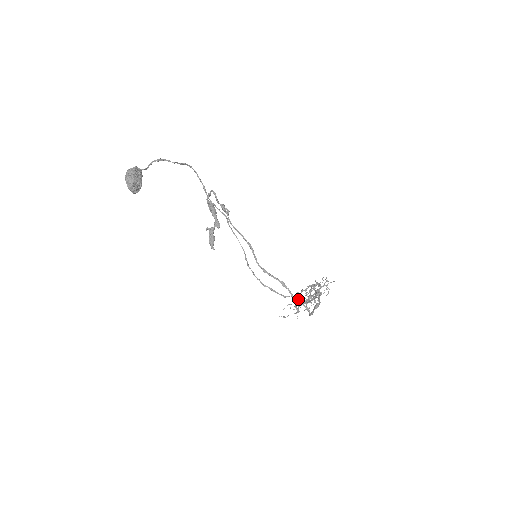
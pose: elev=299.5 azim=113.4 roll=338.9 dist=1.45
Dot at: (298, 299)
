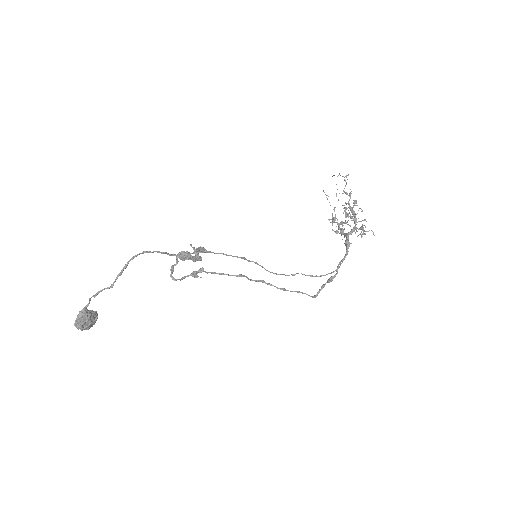
Dot at: occluded
